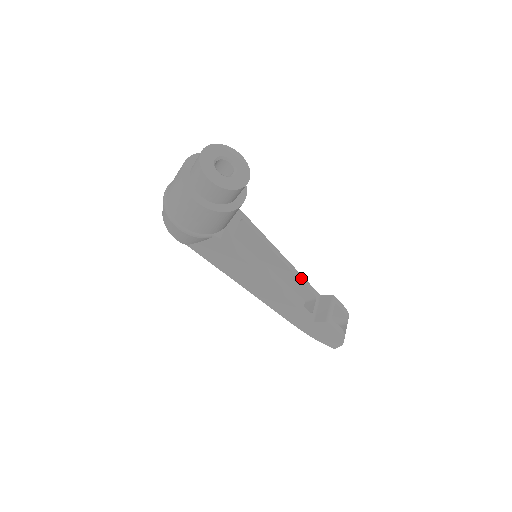
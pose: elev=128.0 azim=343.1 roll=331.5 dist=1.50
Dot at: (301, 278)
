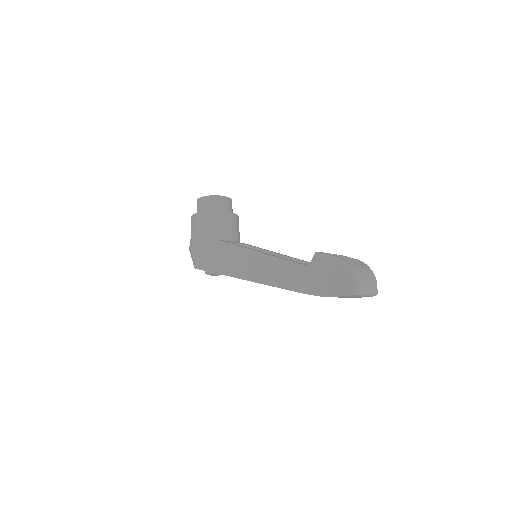
Dot at: (305, 262)
